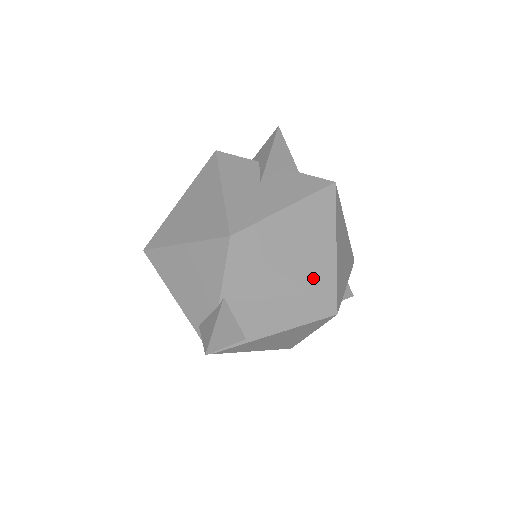
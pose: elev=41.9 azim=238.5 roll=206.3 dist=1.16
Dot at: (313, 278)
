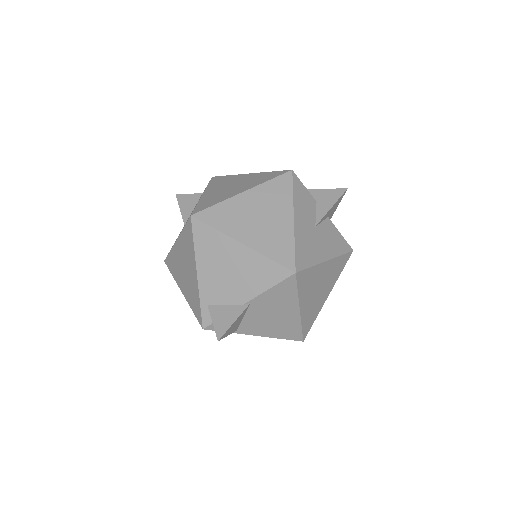
Dot at: (309, 314)
